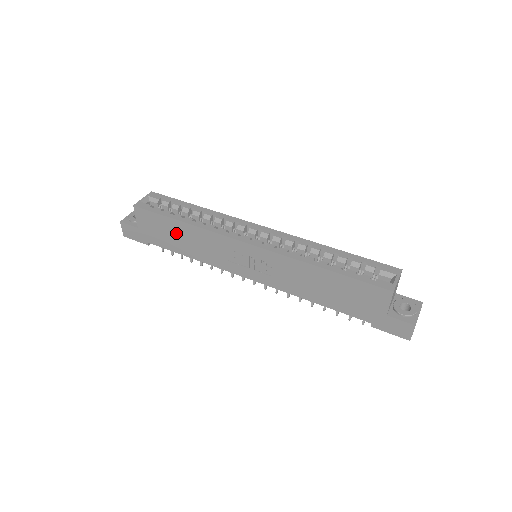
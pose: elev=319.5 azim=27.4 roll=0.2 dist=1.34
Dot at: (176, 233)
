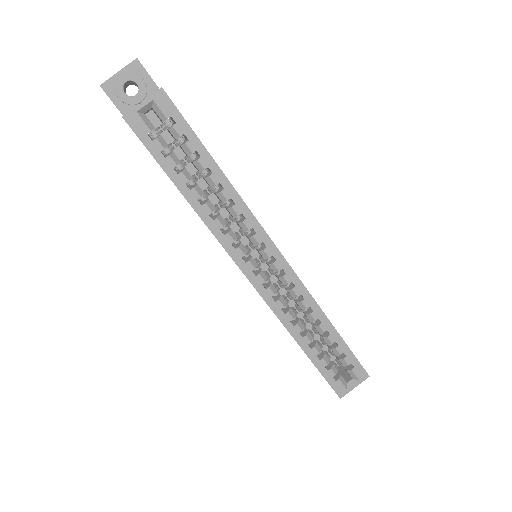
Dot at: occluded
